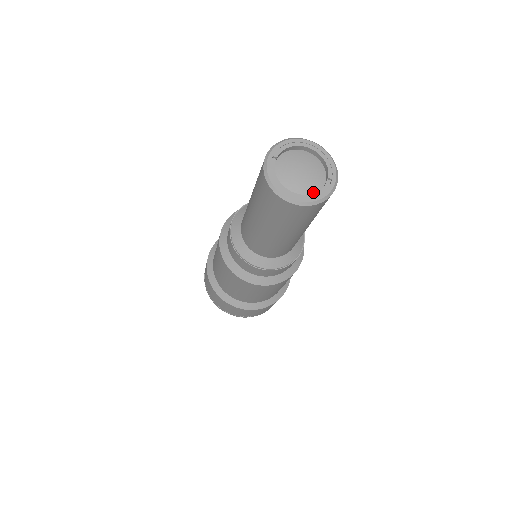
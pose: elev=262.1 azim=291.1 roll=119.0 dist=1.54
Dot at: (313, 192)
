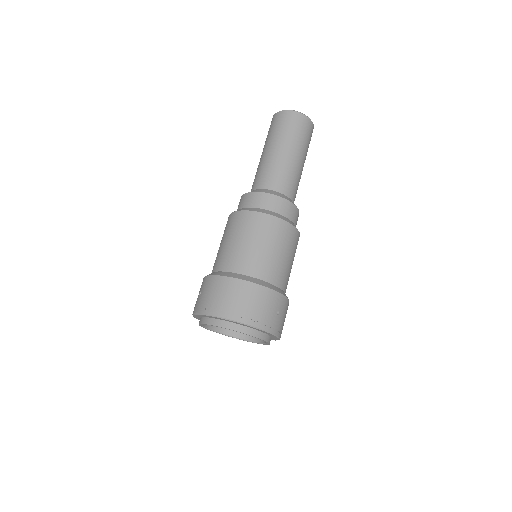
Dot at: occluded
